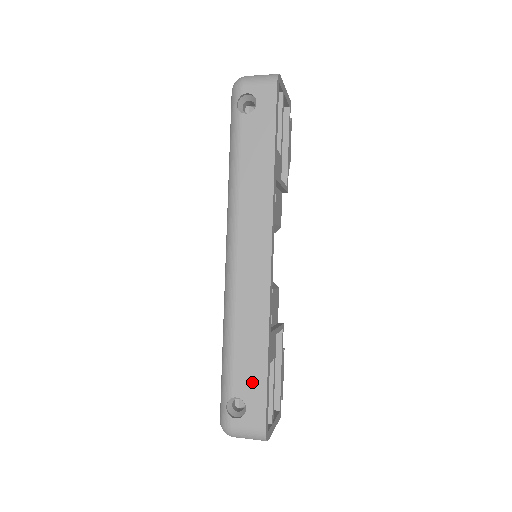
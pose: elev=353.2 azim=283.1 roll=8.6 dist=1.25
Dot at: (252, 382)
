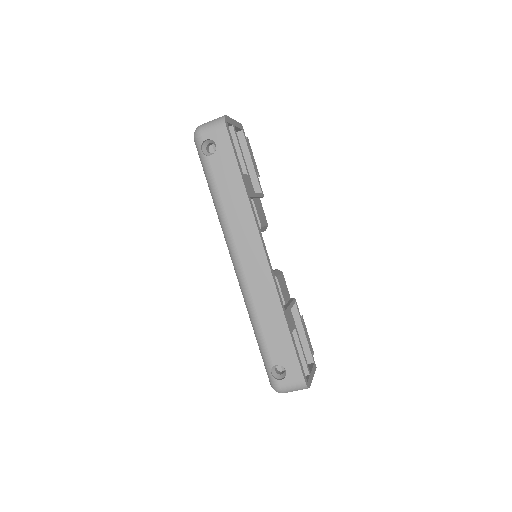
Dot at: (284, 351)
